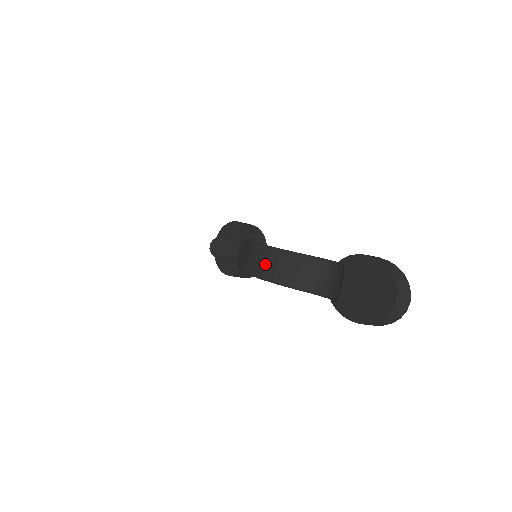
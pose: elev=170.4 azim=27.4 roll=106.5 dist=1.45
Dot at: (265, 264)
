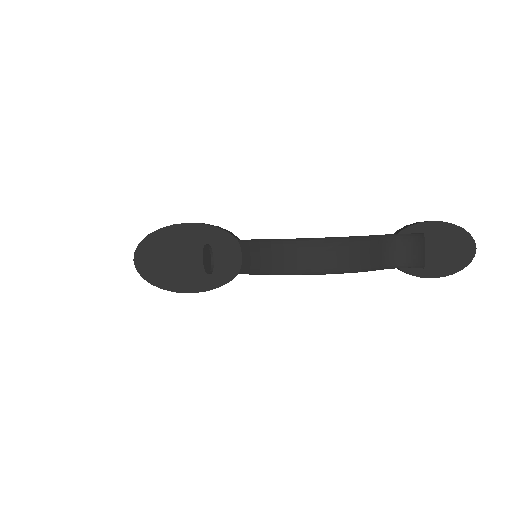
Dot at: (333, 257)
